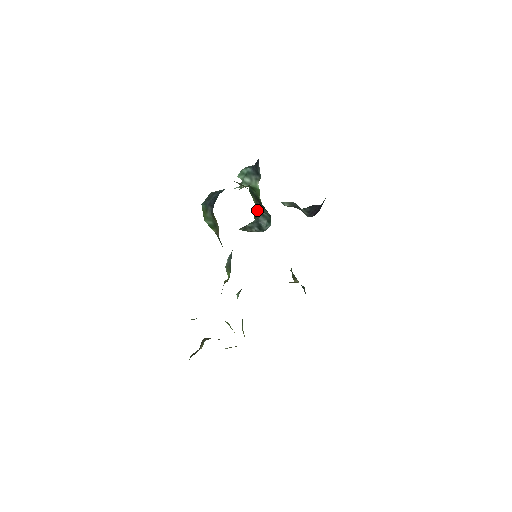
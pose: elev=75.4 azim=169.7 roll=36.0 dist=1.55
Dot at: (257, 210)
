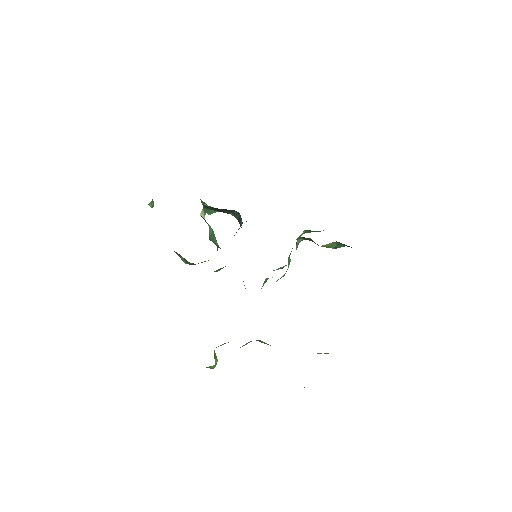
Dot at: occluded
